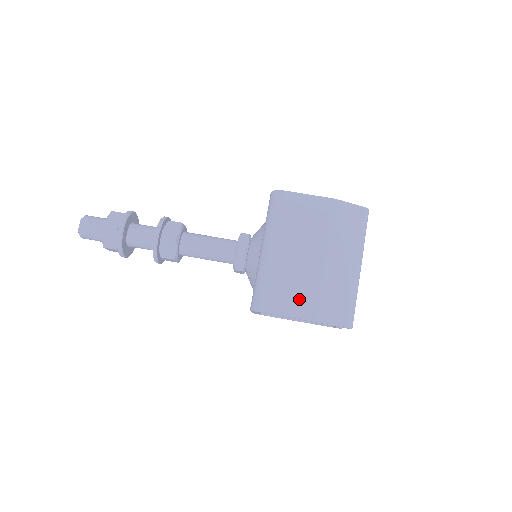
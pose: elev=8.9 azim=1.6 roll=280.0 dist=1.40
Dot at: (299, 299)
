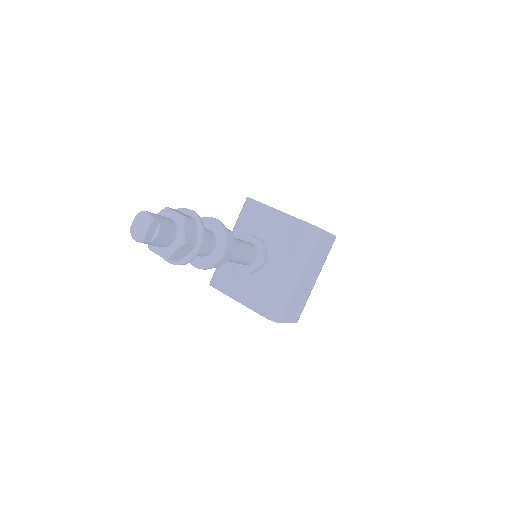
Dot at: (297, 310)
